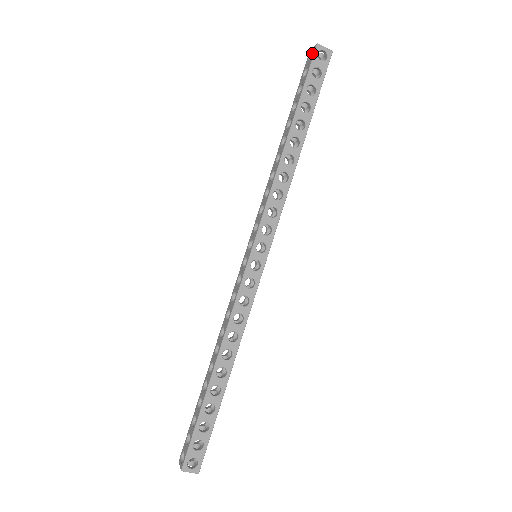
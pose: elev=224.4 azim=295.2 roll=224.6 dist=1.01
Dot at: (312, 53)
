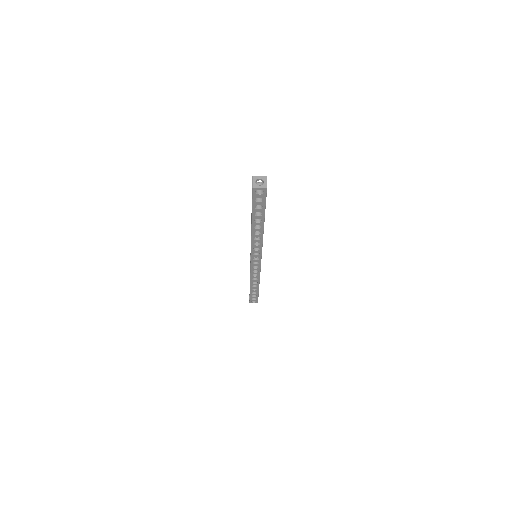
Dot at: (254, 182)
